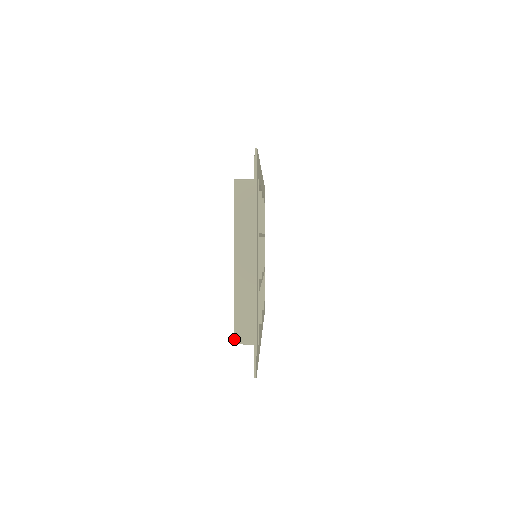
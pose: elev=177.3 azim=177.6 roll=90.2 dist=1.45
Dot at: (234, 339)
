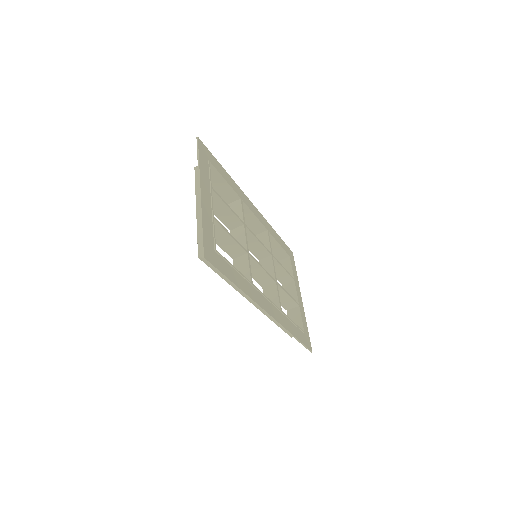
Dot at: (198, 254)
